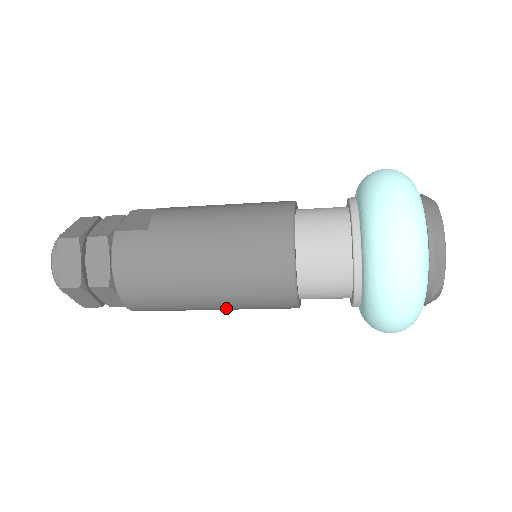
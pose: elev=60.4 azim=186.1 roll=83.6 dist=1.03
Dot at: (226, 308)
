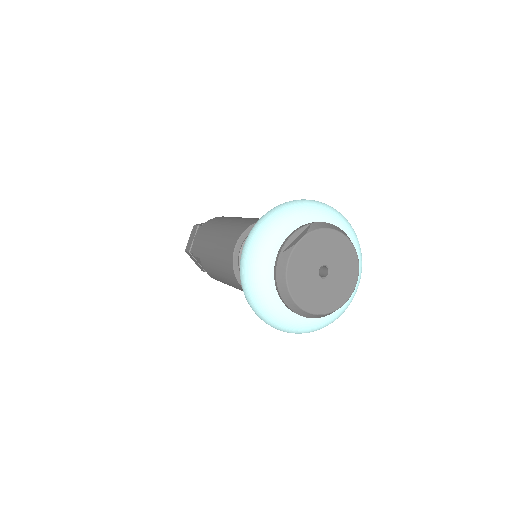
Dot at: (214, 249)
